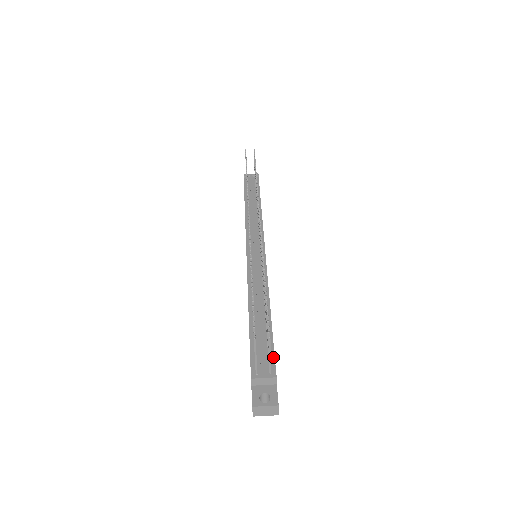
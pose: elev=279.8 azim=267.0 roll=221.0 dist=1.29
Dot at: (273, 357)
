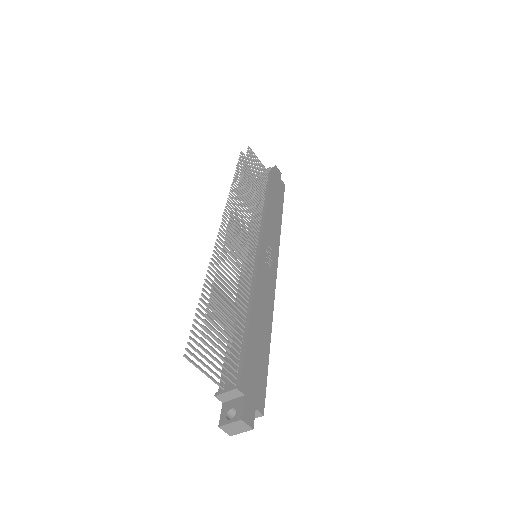
Dot at: (241, 365)
